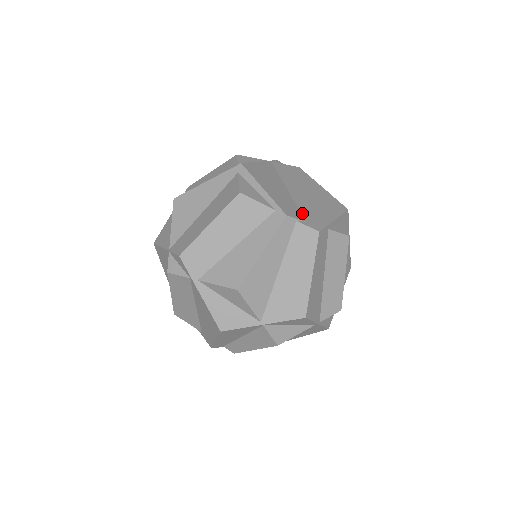
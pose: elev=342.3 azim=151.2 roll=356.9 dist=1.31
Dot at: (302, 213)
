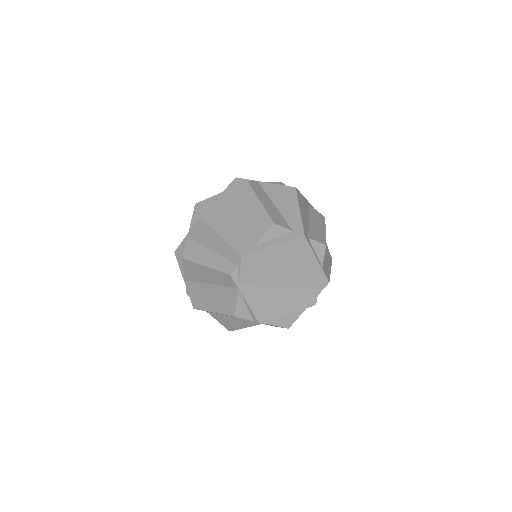
Dot at: (310, 287)
